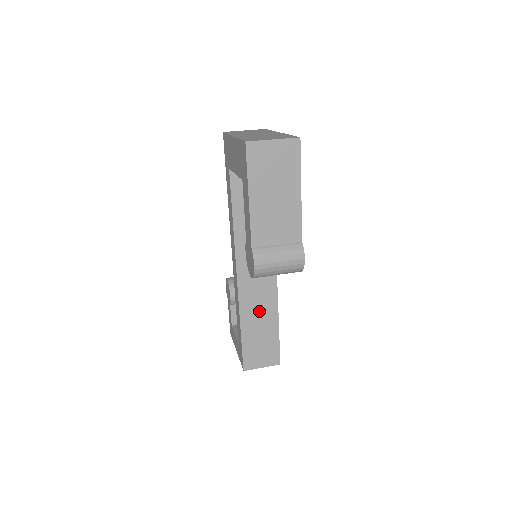
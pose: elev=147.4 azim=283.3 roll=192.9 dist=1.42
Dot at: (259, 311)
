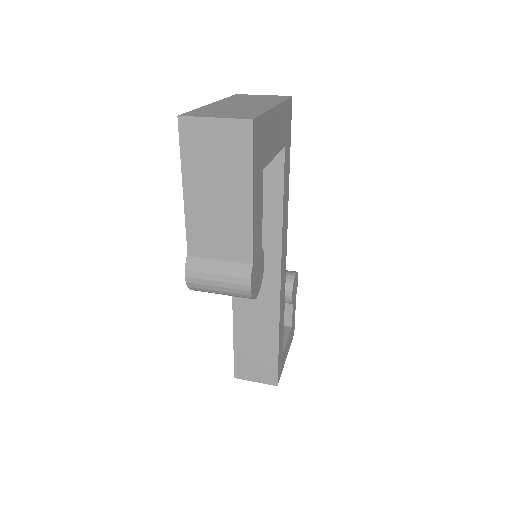
Dot at: (256, 320)
